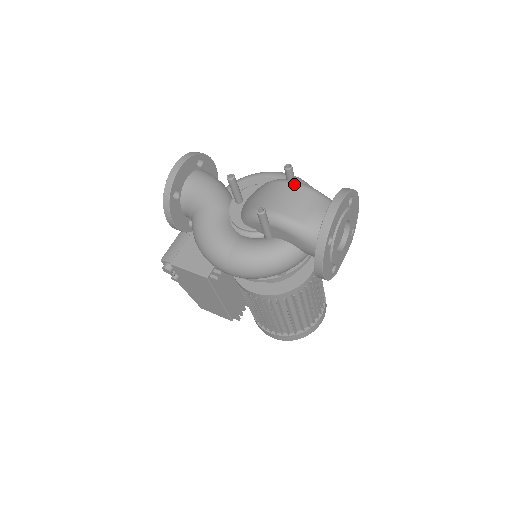
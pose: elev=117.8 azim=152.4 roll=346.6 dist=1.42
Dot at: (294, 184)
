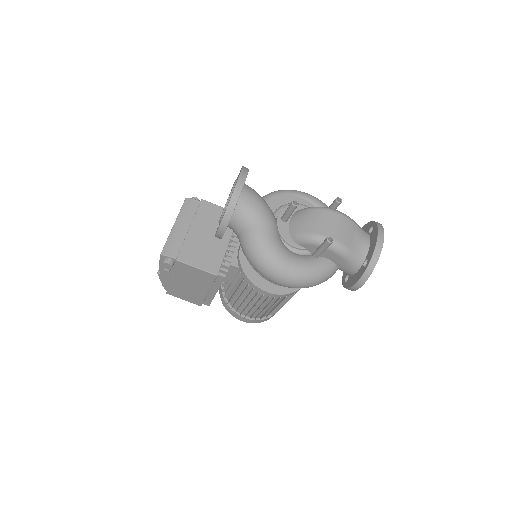
Dot at: (341, 215)
